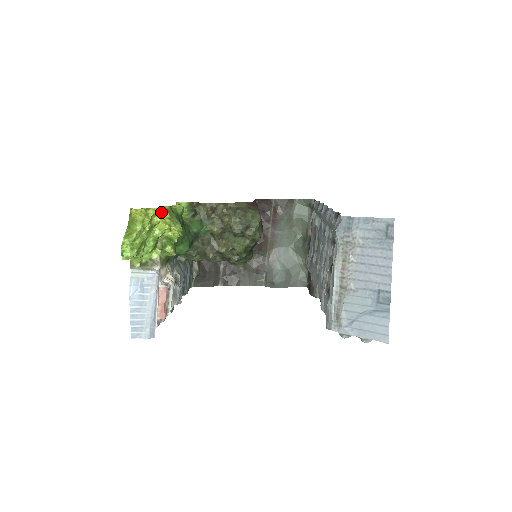
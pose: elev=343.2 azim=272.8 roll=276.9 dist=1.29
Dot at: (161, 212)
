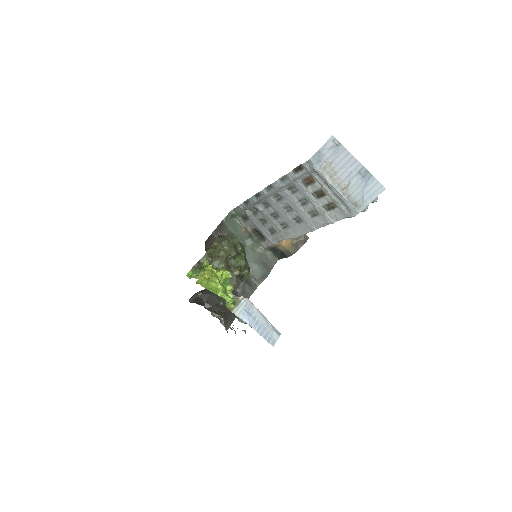
Dot at: occluded
